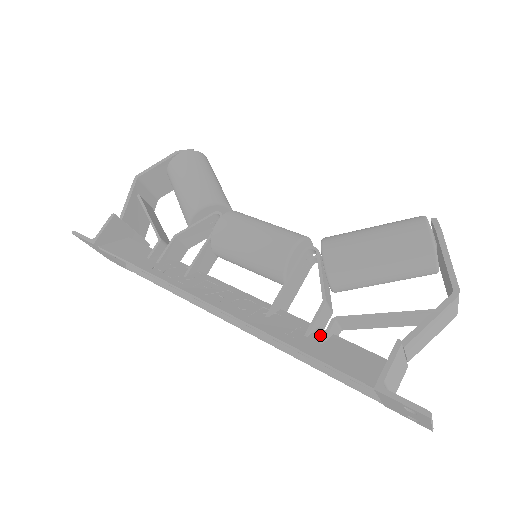
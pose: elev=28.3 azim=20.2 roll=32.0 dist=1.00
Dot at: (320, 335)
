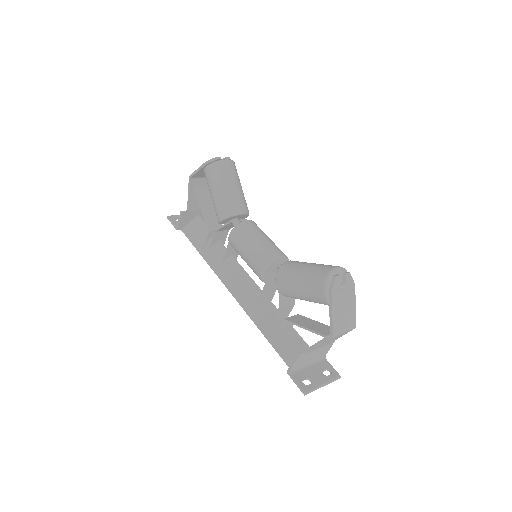
Dot at: occluded
